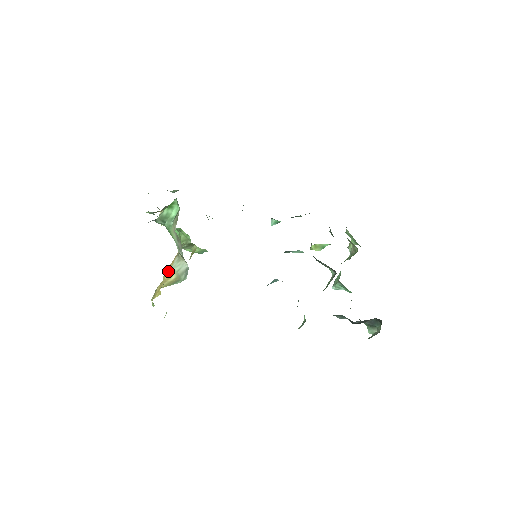
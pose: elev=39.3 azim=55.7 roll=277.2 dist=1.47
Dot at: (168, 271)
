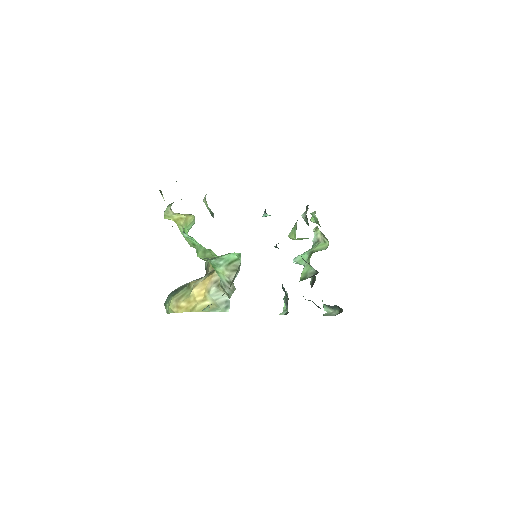
Dot at: (199, 293)
